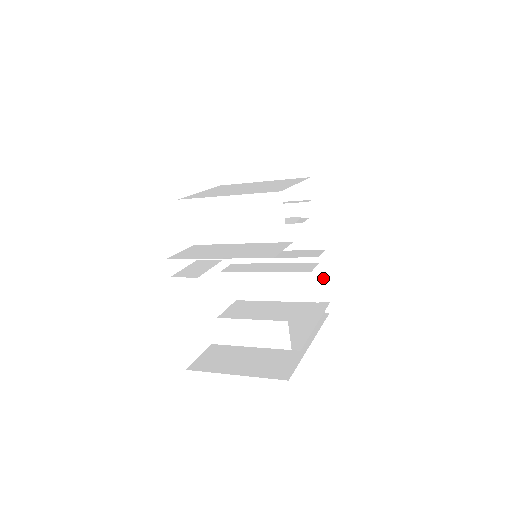
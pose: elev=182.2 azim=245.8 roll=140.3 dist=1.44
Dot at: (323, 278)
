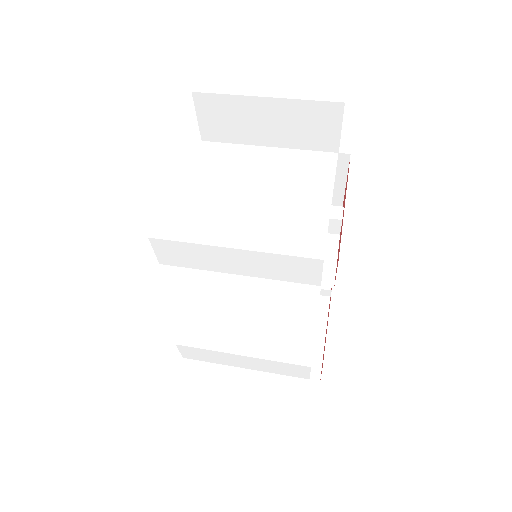
Dot at: occluded
